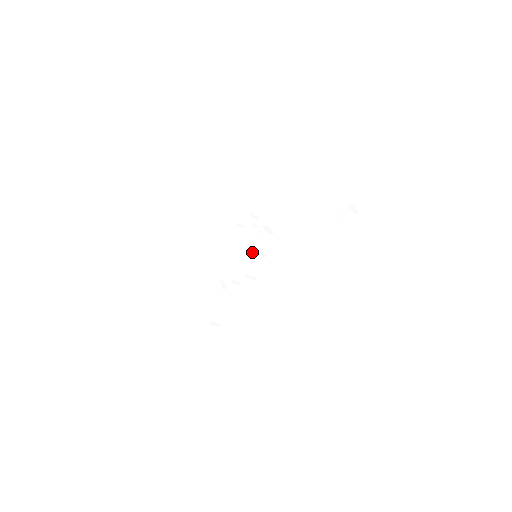
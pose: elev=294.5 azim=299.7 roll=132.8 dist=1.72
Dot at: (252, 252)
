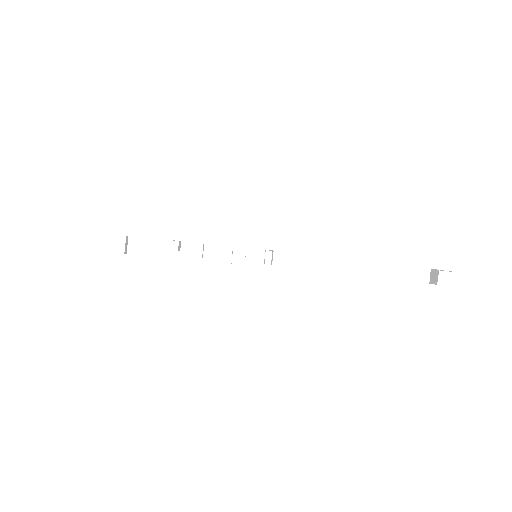
Dot at: occluded
